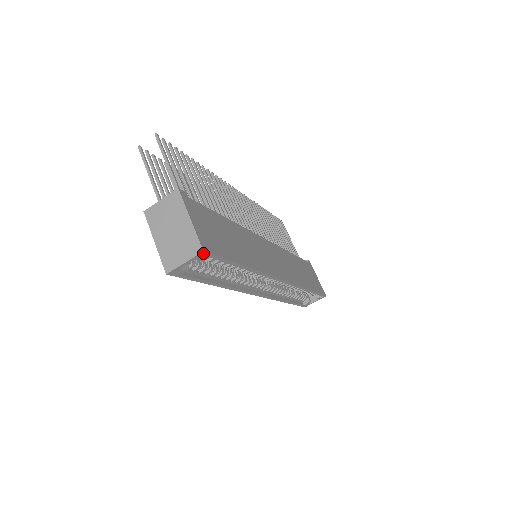
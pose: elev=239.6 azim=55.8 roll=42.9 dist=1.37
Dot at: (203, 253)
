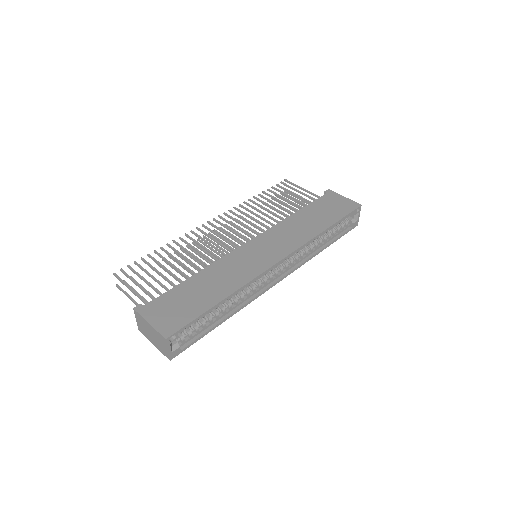
Dot at: (168, 339)
